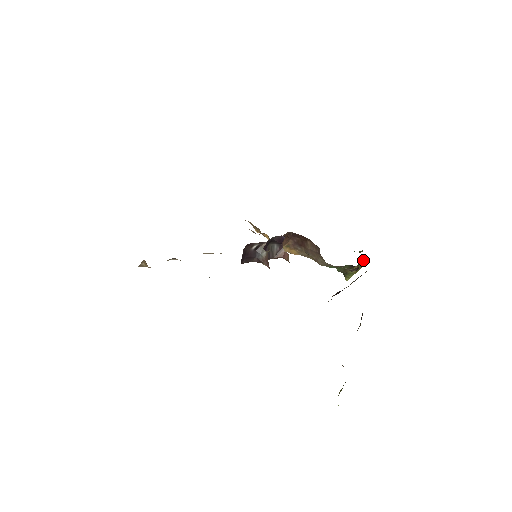
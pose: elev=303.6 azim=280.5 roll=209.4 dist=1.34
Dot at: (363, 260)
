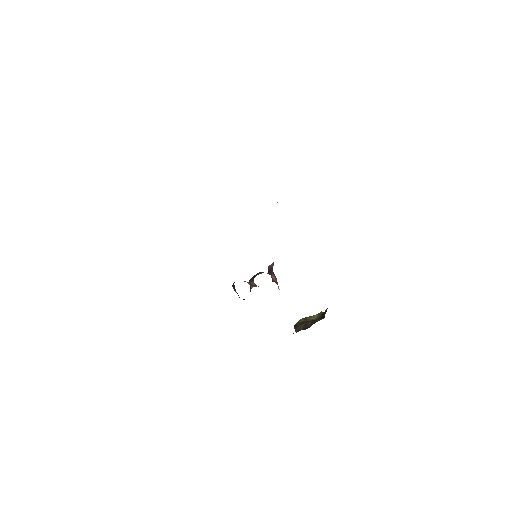
Dot at: occluded
